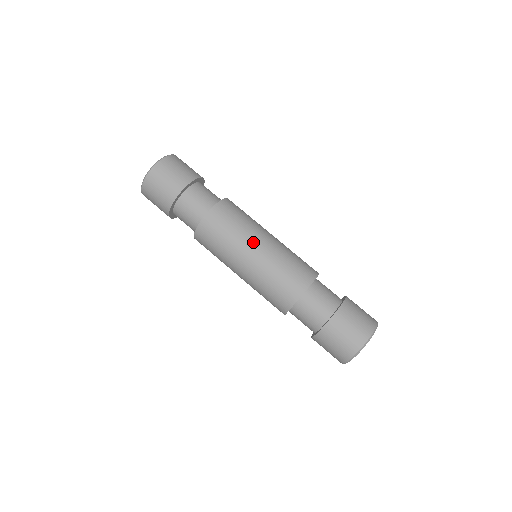
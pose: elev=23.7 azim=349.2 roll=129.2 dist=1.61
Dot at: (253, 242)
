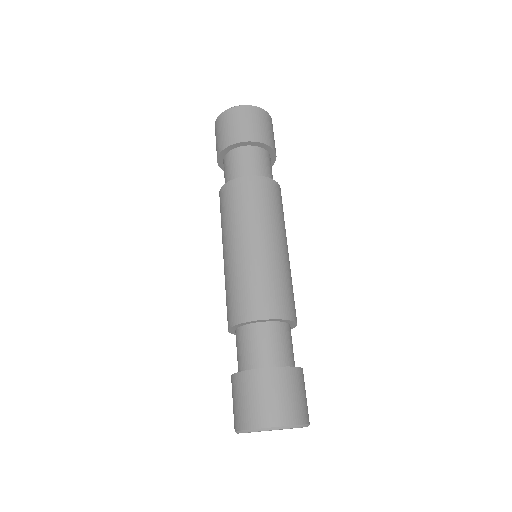
Dot at: (245, 235)
